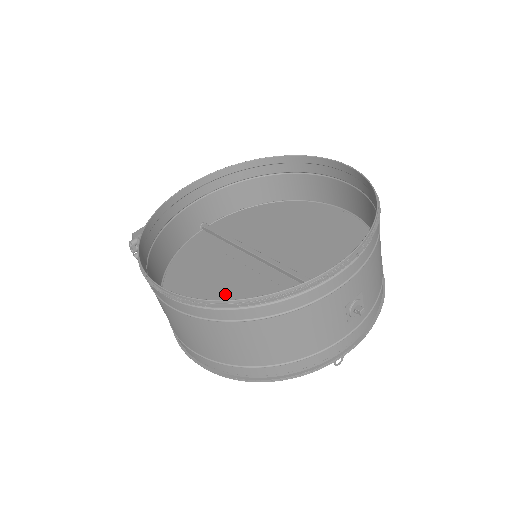
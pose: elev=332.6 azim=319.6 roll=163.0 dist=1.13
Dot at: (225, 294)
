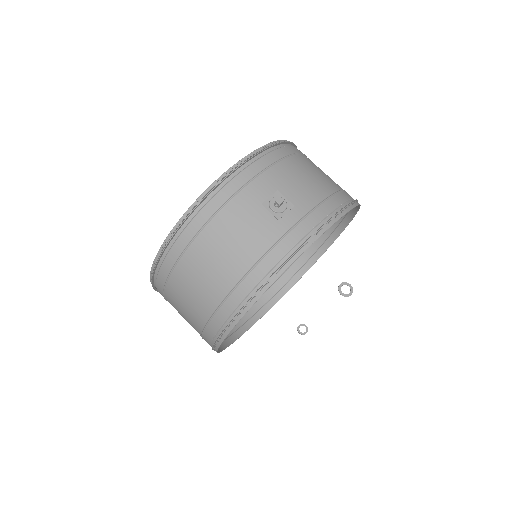
Dot at: occluded
